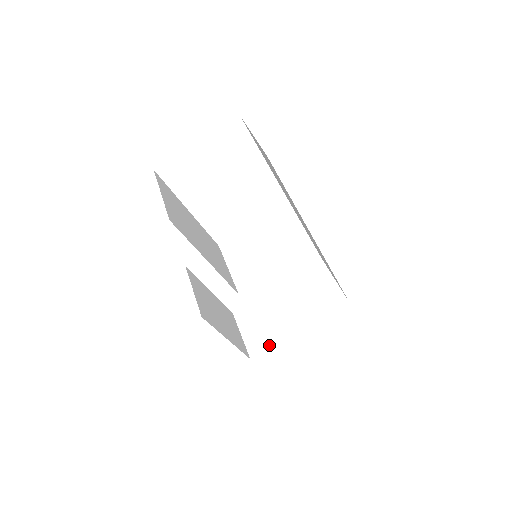
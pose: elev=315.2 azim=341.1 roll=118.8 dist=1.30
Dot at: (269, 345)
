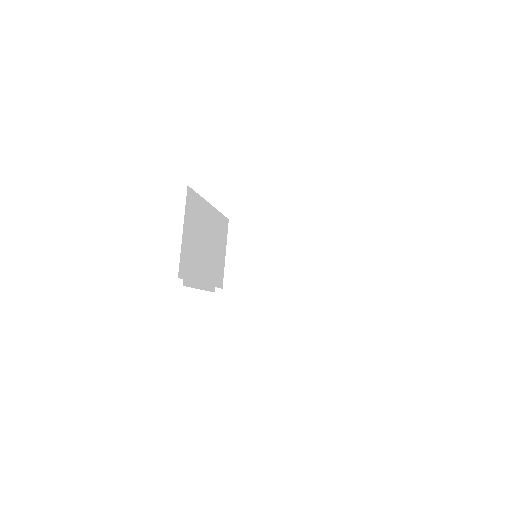
Dot at: (235, 291)
